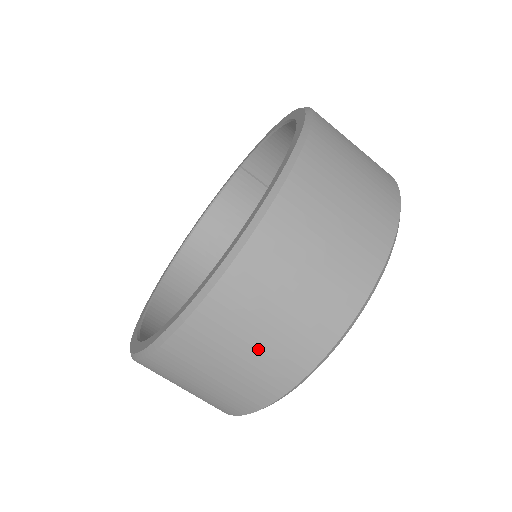
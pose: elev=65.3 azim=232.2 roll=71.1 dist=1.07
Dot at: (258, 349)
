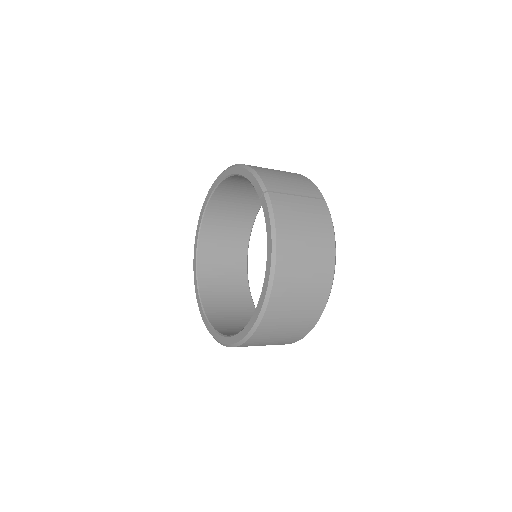
Dot at: occluded
